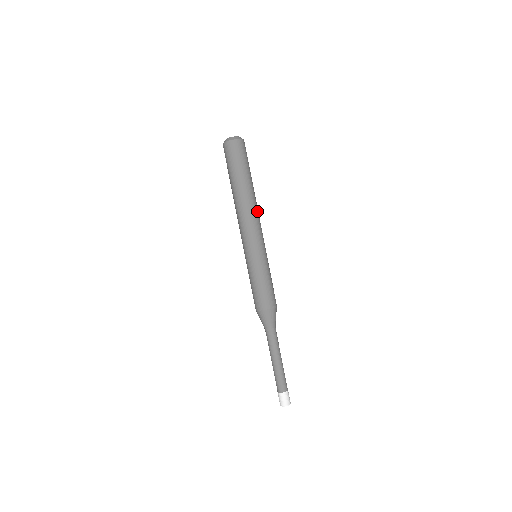
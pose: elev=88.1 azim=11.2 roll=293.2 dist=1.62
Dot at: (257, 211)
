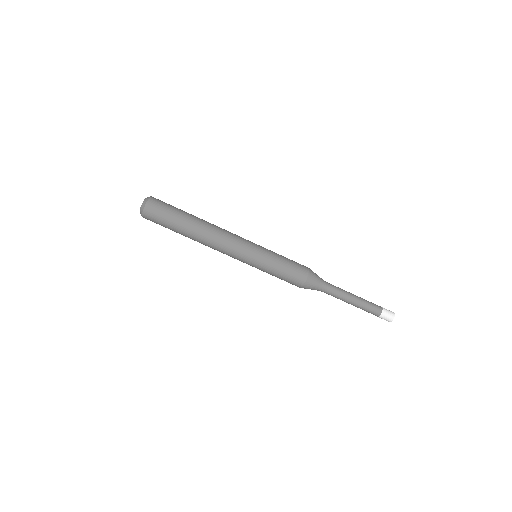
Dot at: (219, 231)
